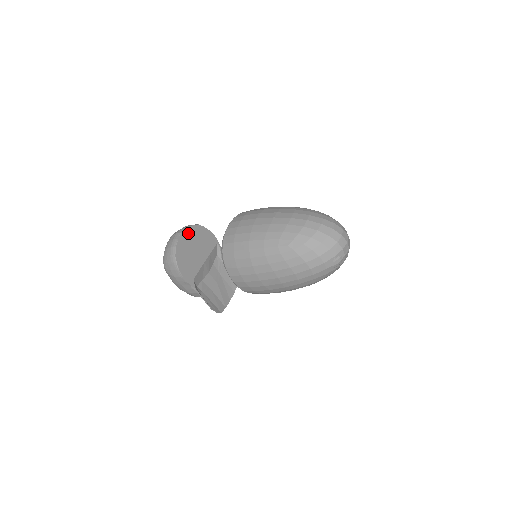
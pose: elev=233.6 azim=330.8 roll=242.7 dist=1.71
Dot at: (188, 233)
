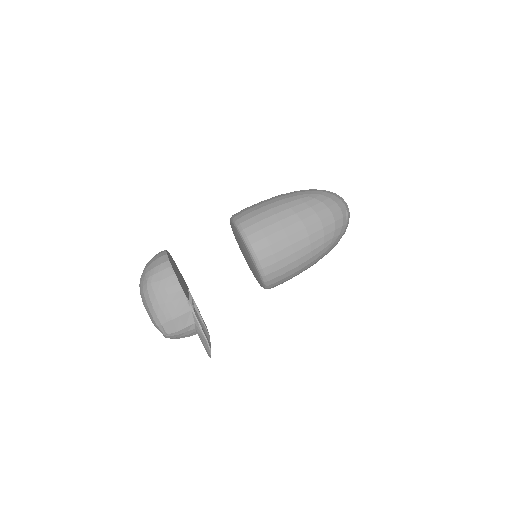
Dot at: (170, 256)
